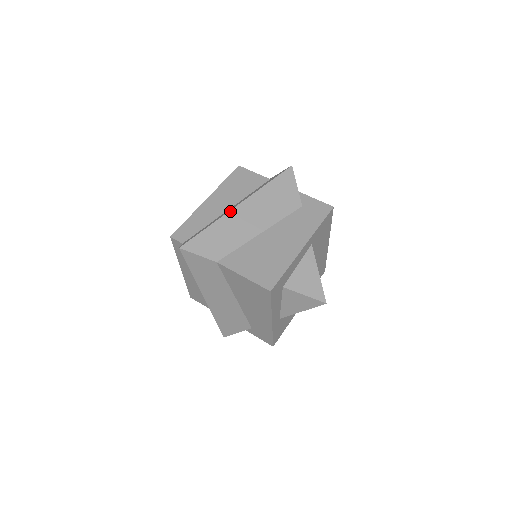
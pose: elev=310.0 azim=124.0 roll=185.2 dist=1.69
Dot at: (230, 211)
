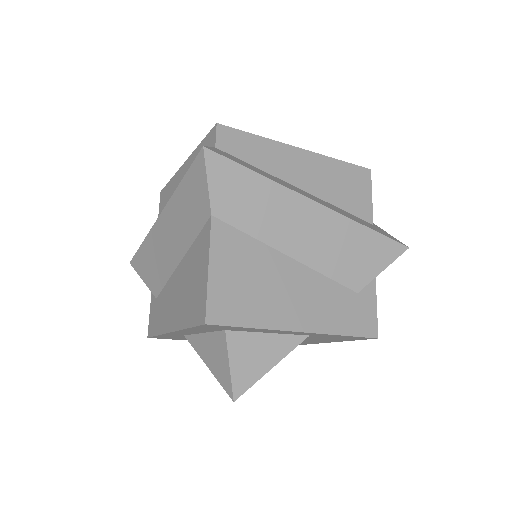
Dot at: (300, 194)
